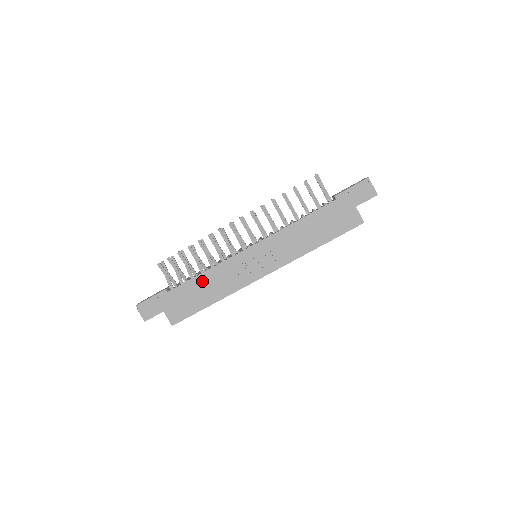
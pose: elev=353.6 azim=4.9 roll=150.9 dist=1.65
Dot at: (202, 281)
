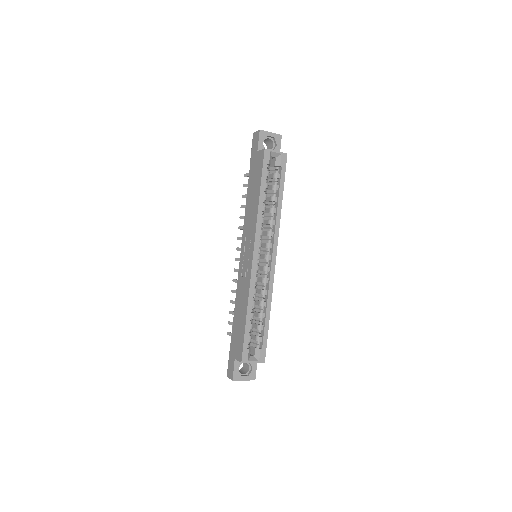
Dot at: (237, 309)
